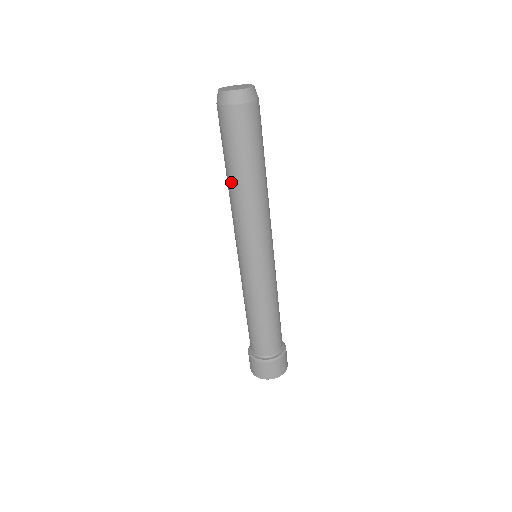
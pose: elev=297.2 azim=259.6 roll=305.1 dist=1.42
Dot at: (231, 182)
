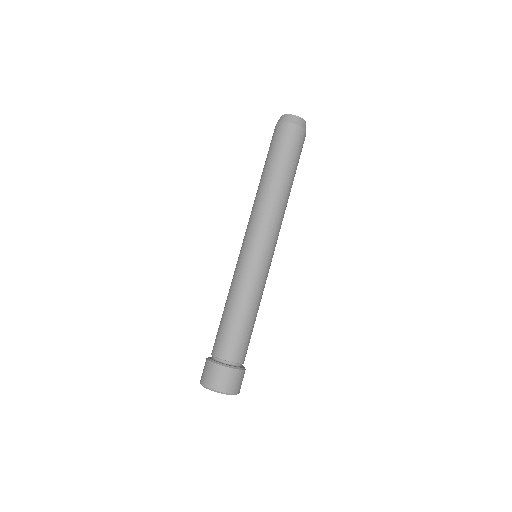
Dot at: (261, 179)
